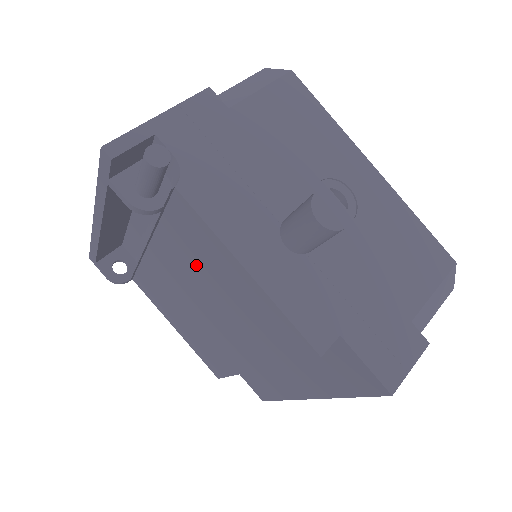
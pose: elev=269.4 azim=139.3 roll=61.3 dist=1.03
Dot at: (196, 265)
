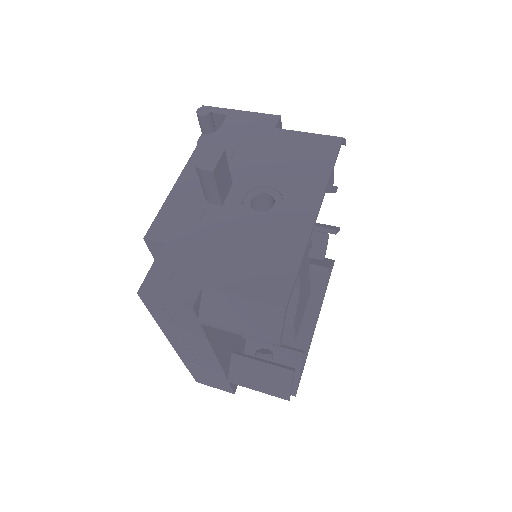
Dot at: occluded
